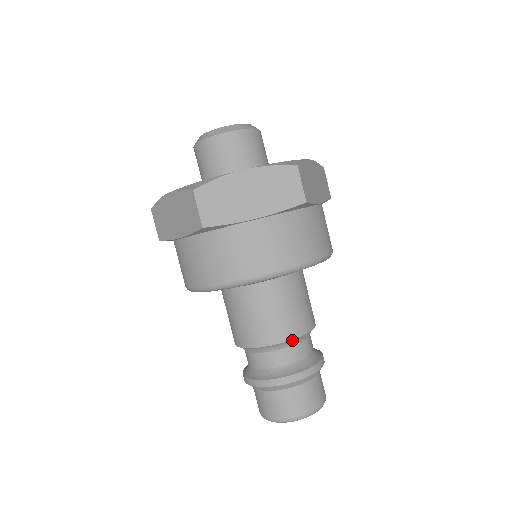
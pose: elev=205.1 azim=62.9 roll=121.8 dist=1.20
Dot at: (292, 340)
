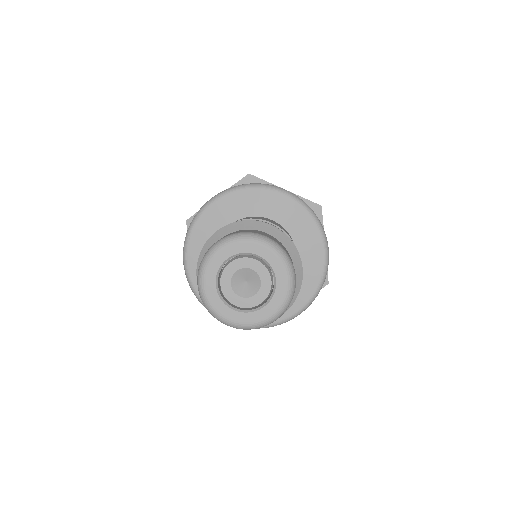
Dot at: occluded
